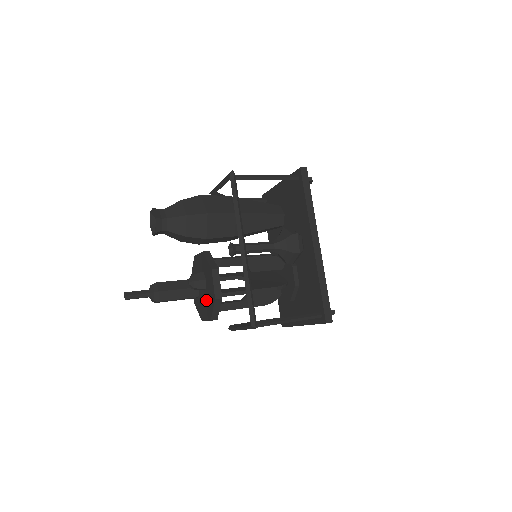
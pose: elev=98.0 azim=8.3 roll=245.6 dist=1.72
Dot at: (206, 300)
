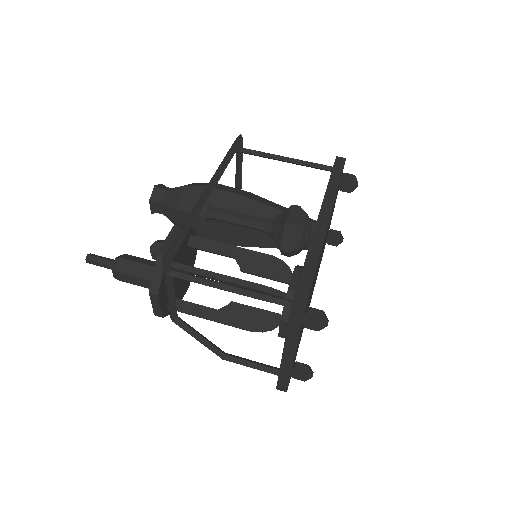
Dot at: occluded
